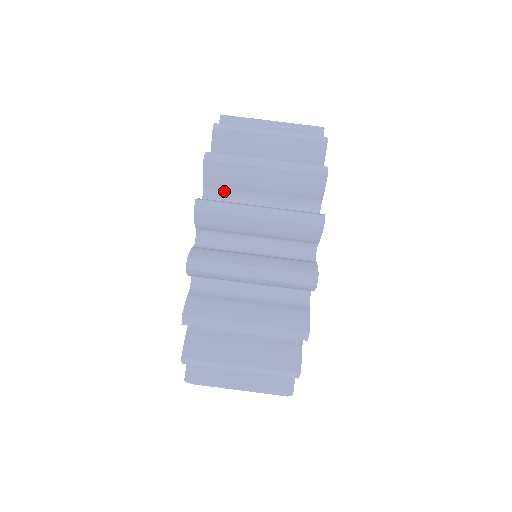
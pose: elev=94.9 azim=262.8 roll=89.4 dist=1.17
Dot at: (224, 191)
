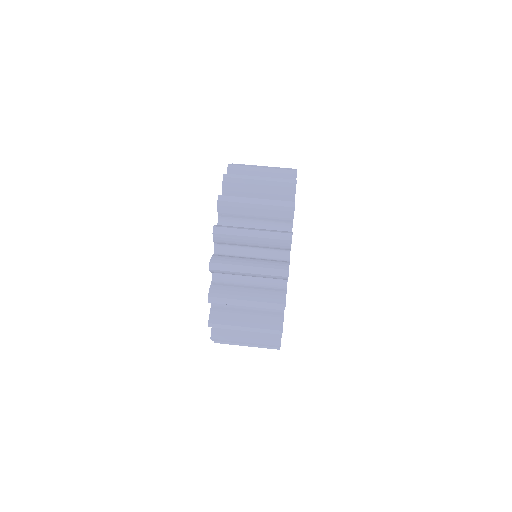
Dot at: occluded
